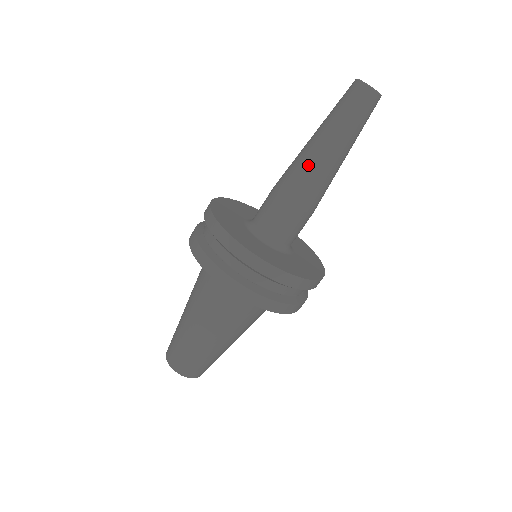
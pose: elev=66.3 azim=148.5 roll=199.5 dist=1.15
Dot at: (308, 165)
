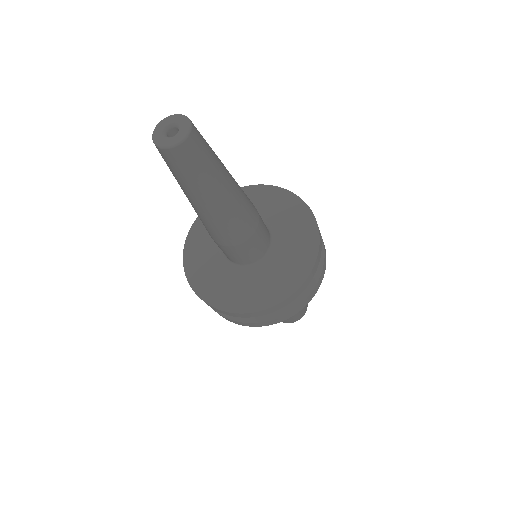
Dot at: occluded
